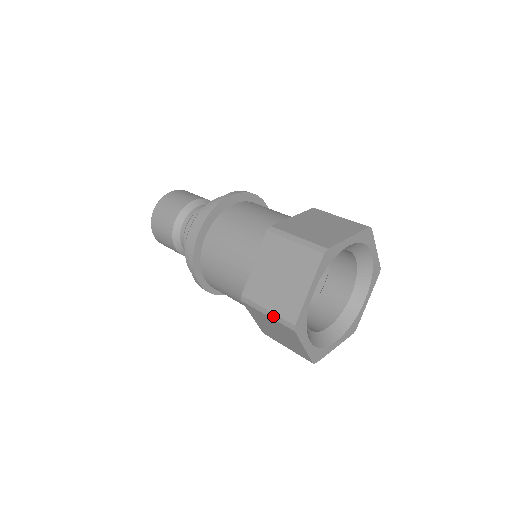
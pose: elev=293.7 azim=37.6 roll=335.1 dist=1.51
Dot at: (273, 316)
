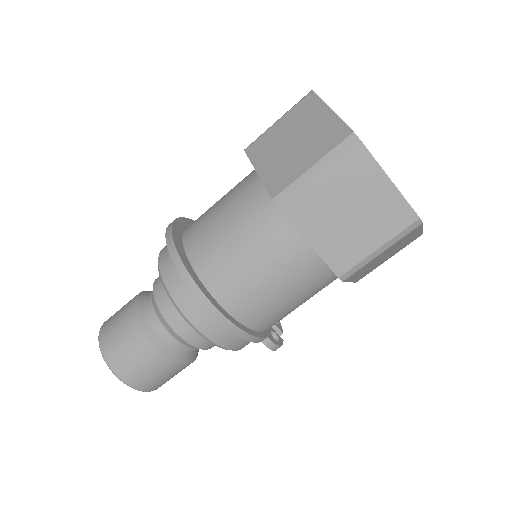
Dot at: (324, 162)
